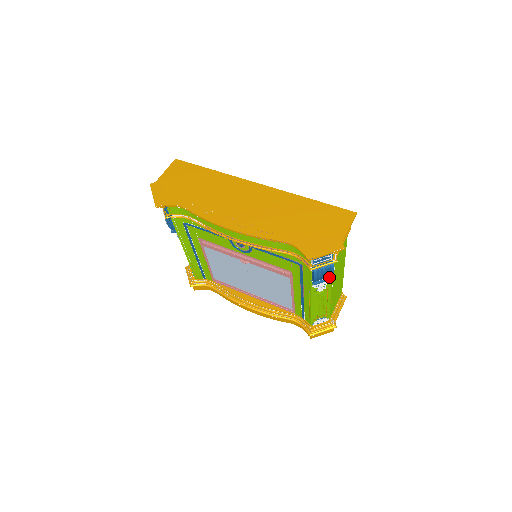
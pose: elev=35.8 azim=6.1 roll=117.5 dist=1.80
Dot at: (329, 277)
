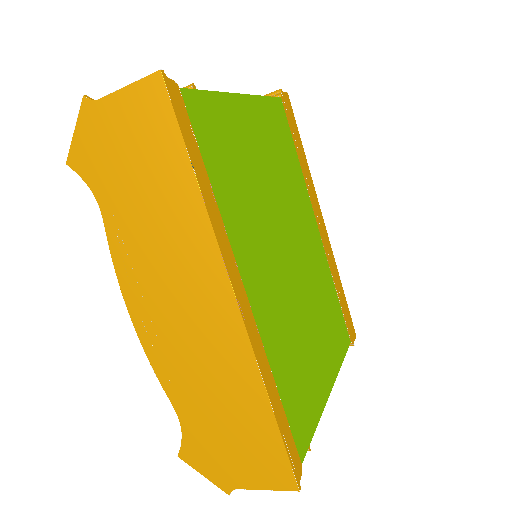
Dot at: occluded
